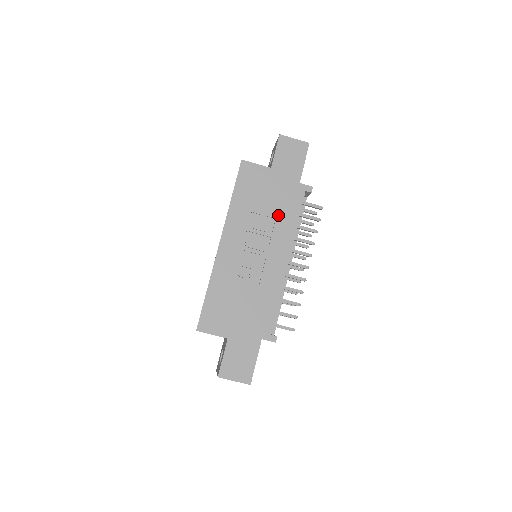
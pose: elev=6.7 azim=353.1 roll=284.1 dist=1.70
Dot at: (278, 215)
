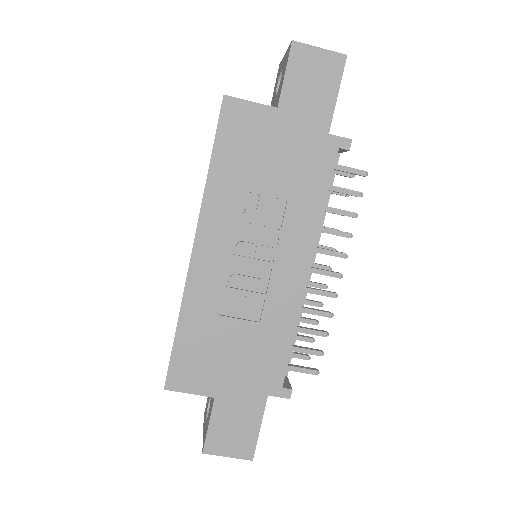
Dot at: (291, 194)
